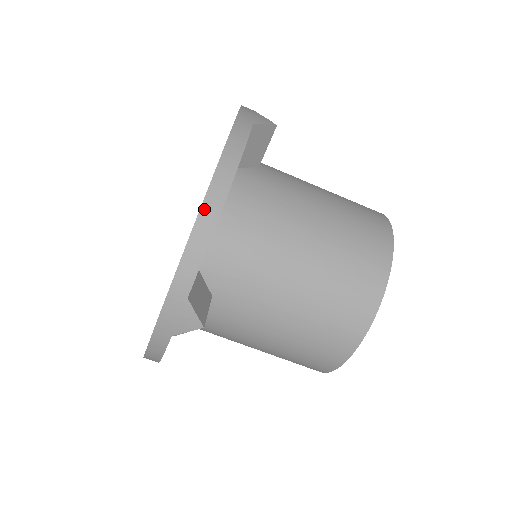
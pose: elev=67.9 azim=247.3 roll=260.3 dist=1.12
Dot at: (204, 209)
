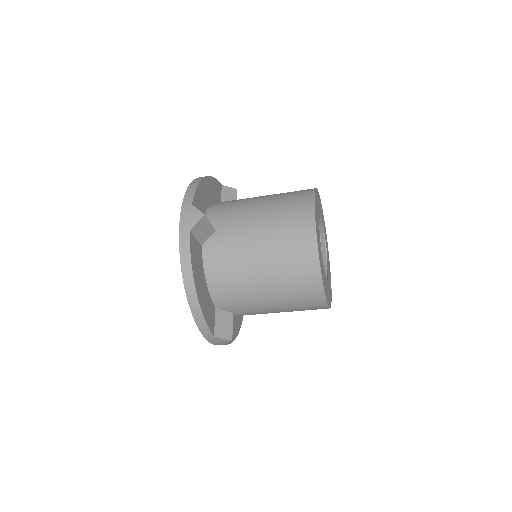
Dot at: (190, 304)
